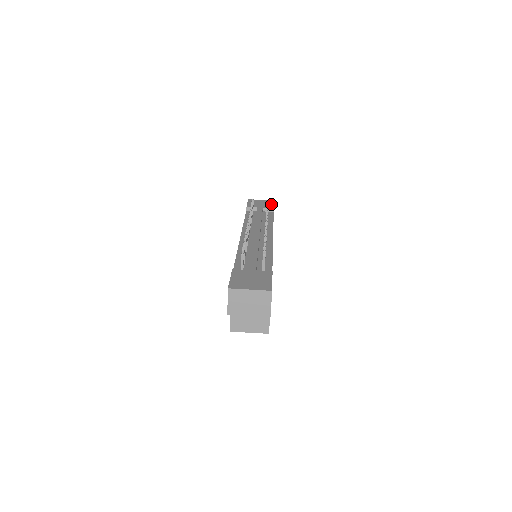
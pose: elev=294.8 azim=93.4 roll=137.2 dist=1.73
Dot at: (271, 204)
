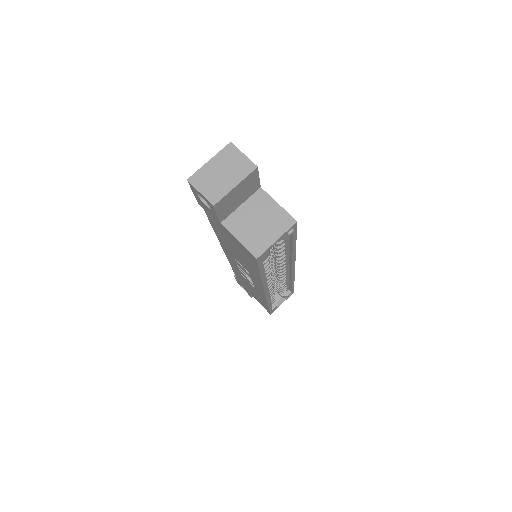
Dot at: occluded
